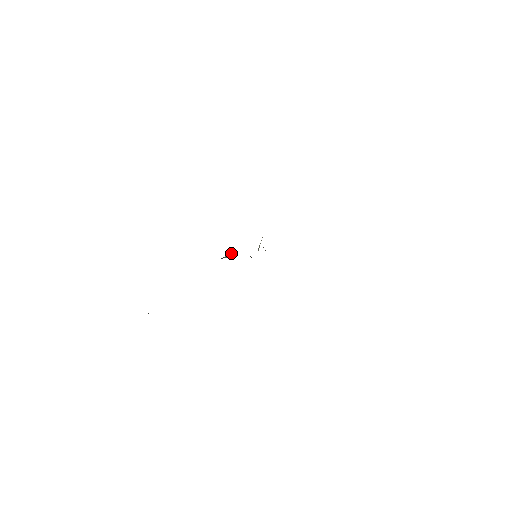
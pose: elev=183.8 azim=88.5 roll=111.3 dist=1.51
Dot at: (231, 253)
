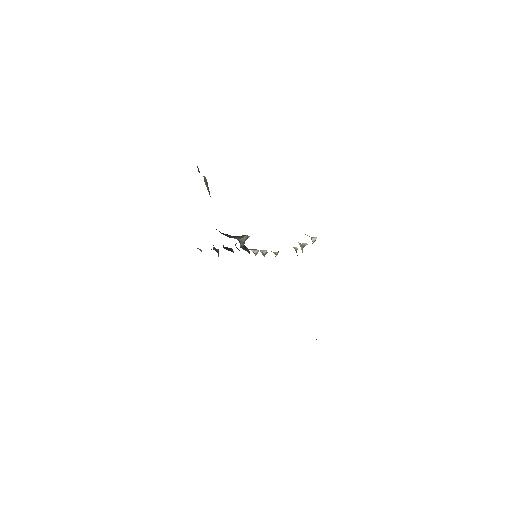
Dot at: (249, 236)
